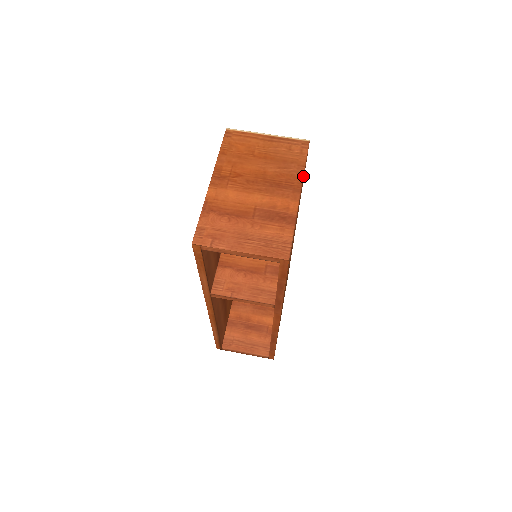
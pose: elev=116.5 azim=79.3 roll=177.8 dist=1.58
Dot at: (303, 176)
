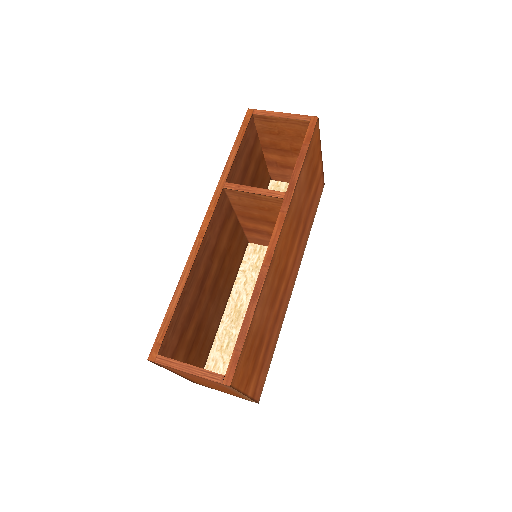
Dot at: (322, 165)
